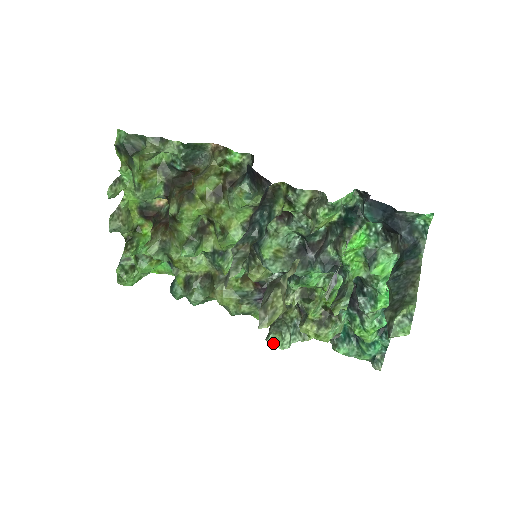
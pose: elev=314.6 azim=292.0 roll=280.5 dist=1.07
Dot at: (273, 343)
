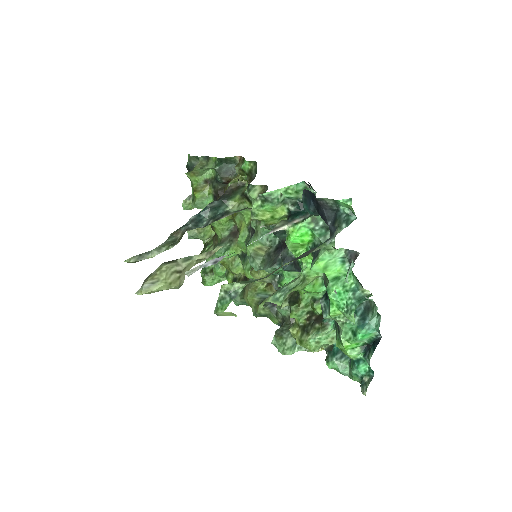
Dot at: (276, 347)
